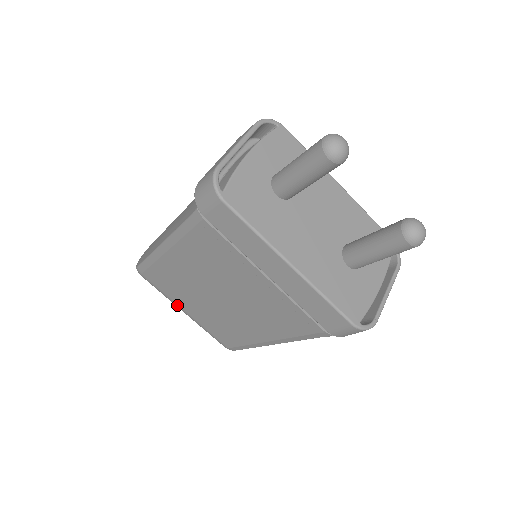
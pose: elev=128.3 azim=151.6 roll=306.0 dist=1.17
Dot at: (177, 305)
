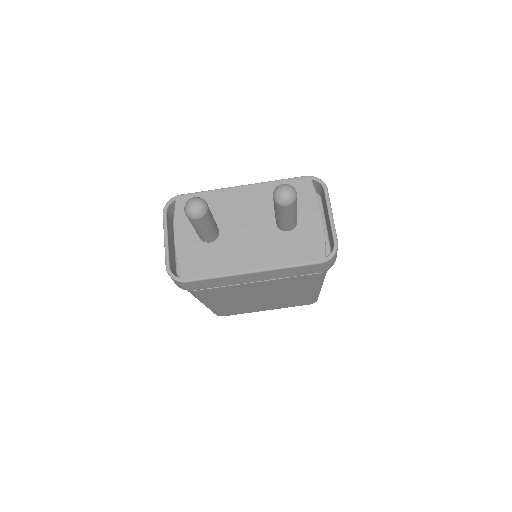
Dot at: (258, 311)
